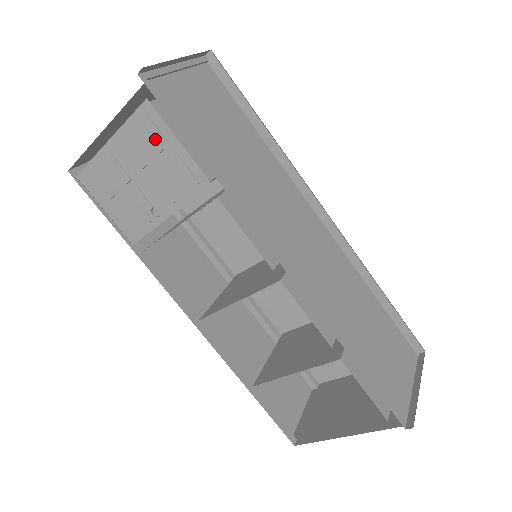
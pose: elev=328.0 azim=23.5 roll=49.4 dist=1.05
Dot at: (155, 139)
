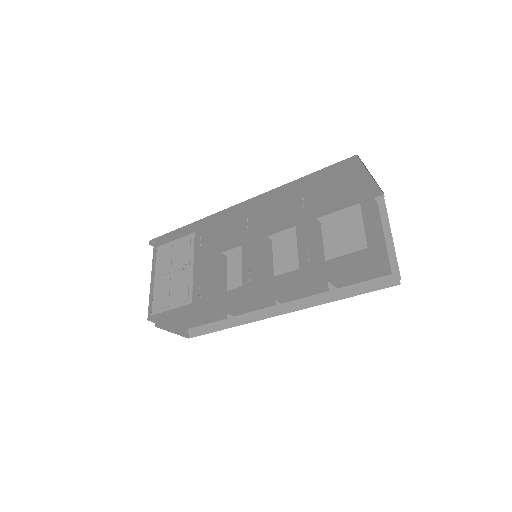
Dot at: (168, 252)
